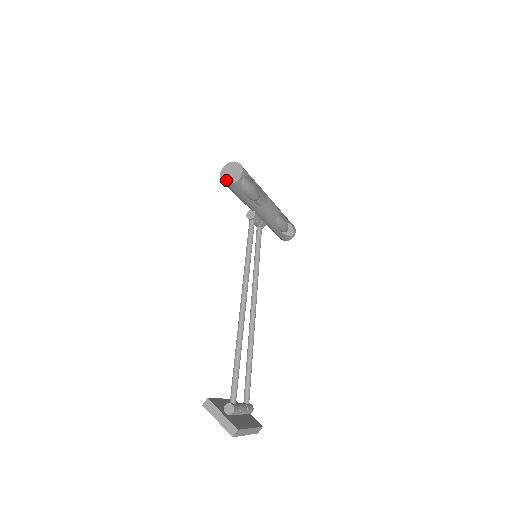
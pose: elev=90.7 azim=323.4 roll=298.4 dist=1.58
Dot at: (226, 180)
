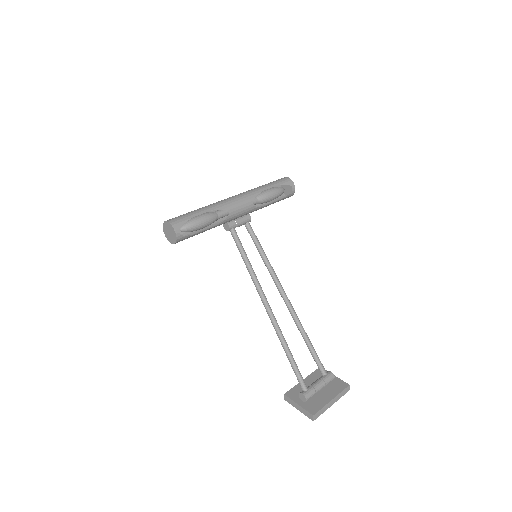
Dot at: (171, 241)
